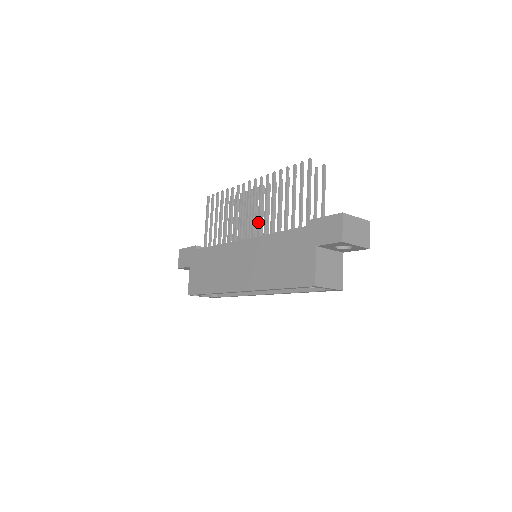
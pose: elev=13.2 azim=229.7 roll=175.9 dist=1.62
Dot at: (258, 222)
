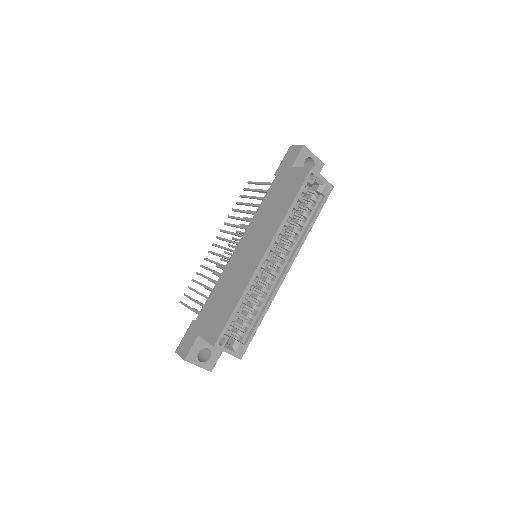
Dot at: (240, 235)
